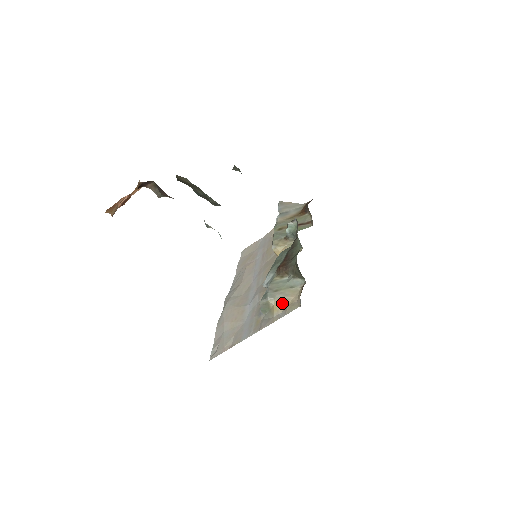
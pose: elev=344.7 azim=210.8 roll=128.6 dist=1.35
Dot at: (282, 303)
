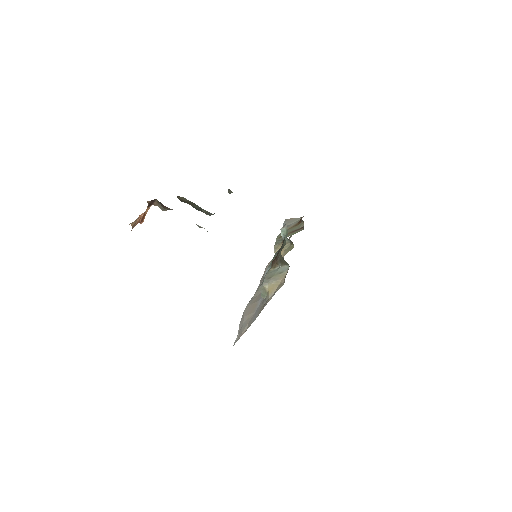
Dot at: (274, 286)
